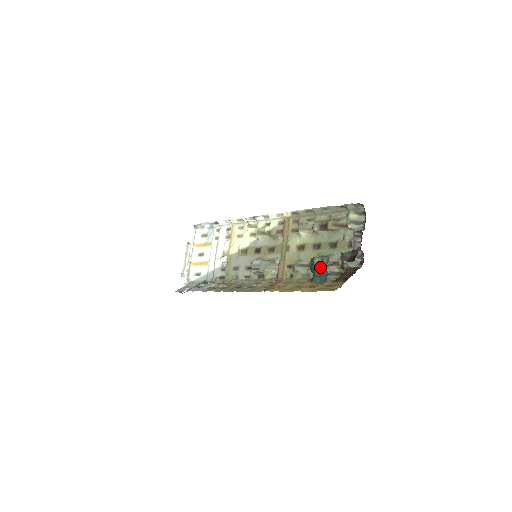
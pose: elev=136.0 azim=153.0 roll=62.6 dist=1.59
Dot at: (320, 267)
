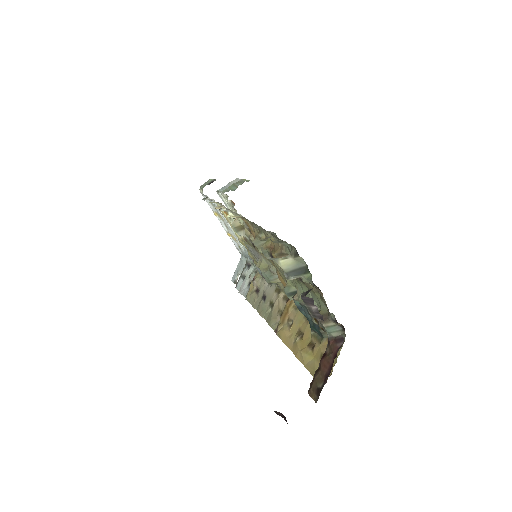
Dot at: (306, 315)
